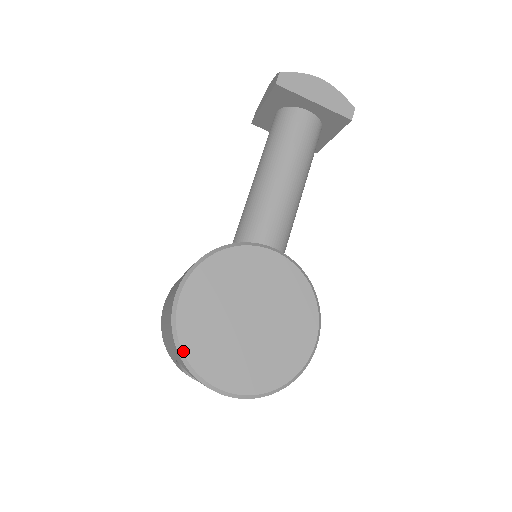
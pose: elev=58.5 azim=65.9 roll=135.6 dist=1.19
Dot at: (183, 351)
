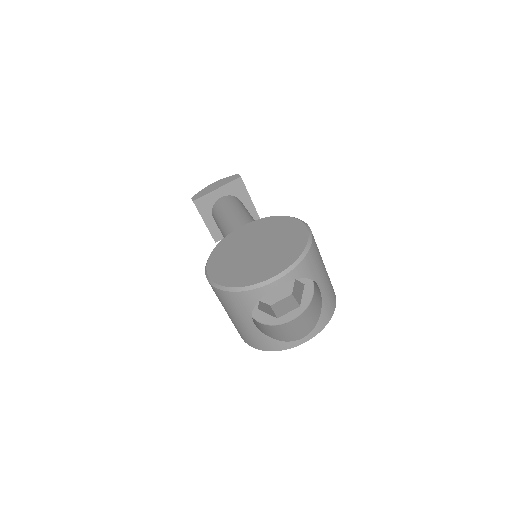
Dot at: (230, 287)
